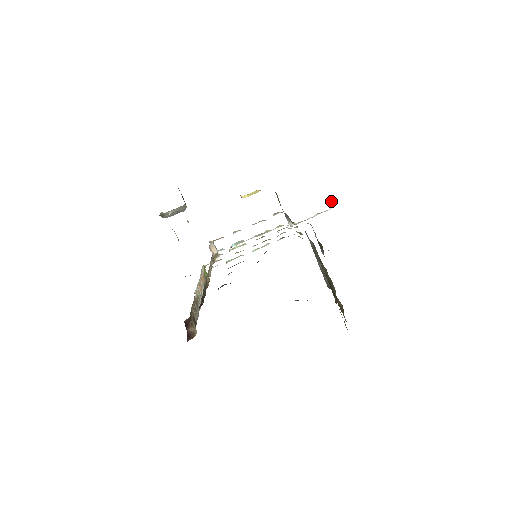
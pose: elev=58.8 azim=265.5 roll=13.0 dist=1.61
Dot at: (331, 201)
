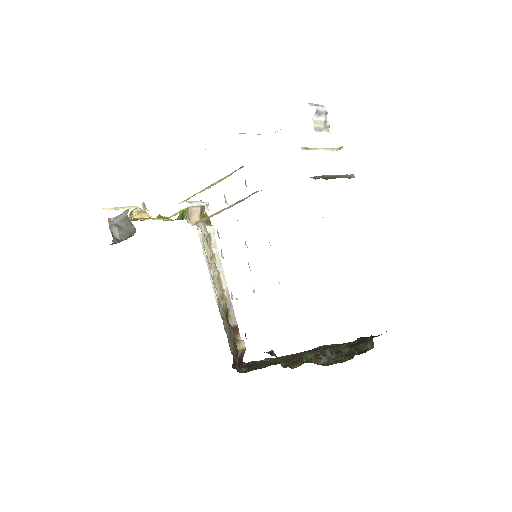
Dot at: (323, 112)
